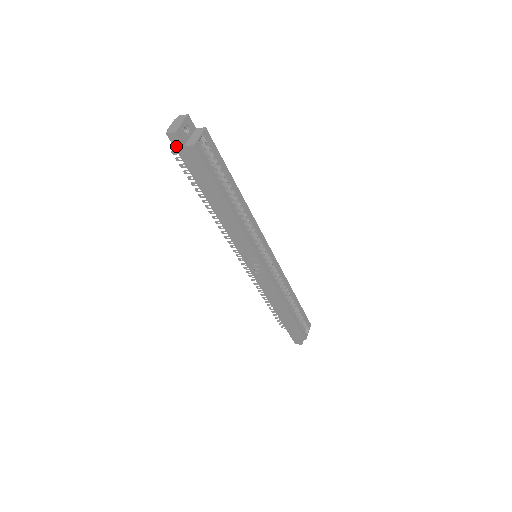
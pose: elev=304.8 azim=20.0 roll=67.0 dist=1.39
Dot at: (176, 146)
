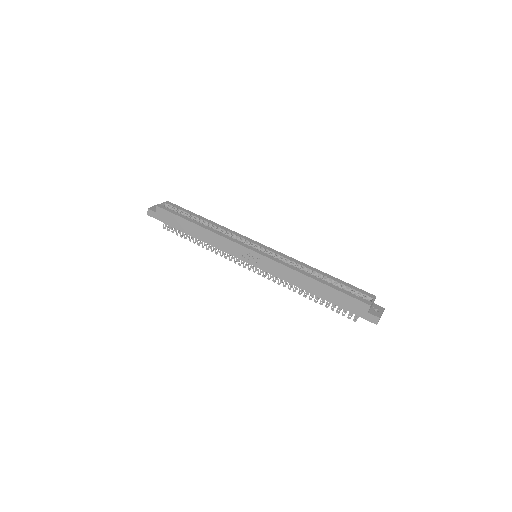
Dot at: (155, 217)
